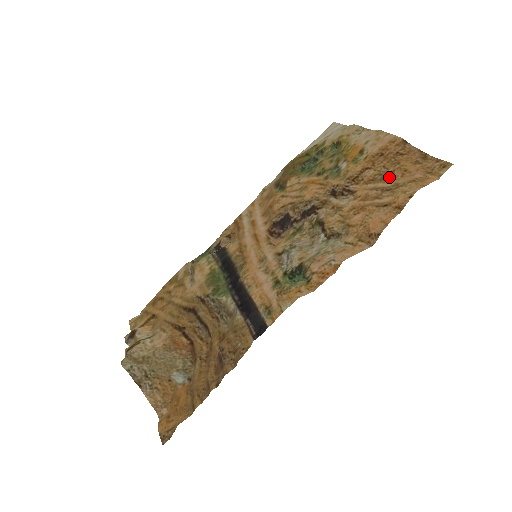
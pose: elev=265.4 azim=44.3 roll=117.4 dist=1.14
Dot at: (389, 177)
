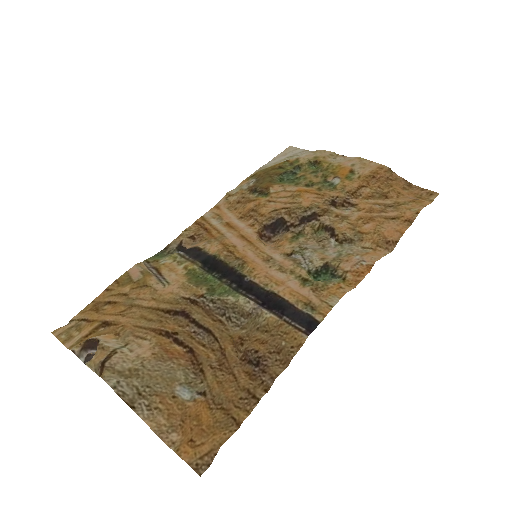
Dot at: (386, 196)
